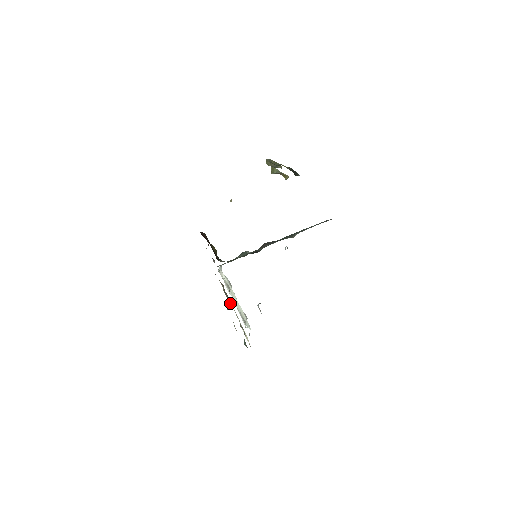
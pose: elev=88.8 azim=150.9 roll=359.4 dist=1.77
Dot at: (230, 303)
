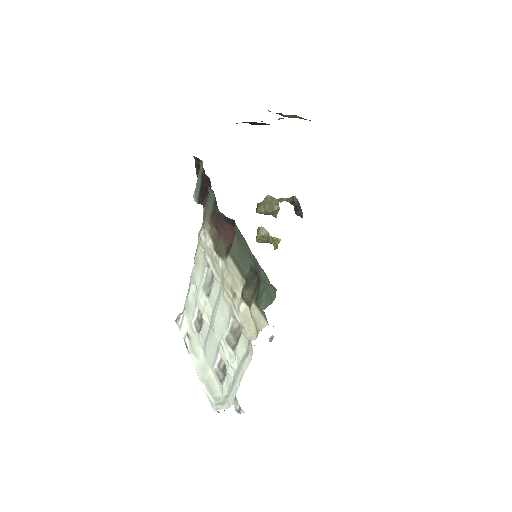
Dot at: (234, 238)
